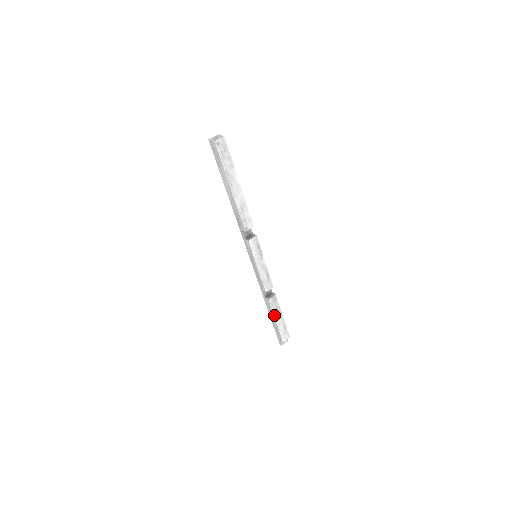
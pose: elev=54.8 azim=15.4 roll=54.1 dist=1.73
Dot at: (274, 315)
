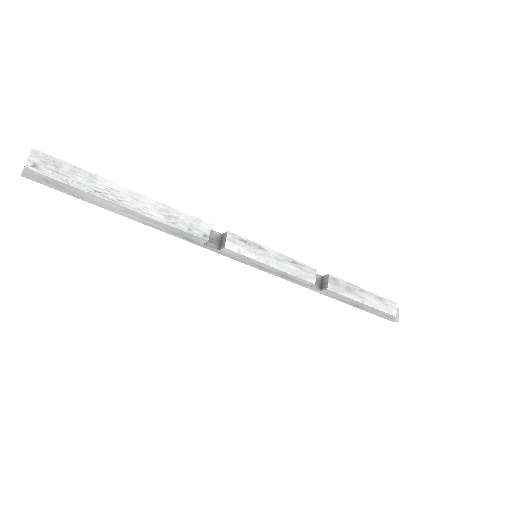
Dot at: (353, 299)
